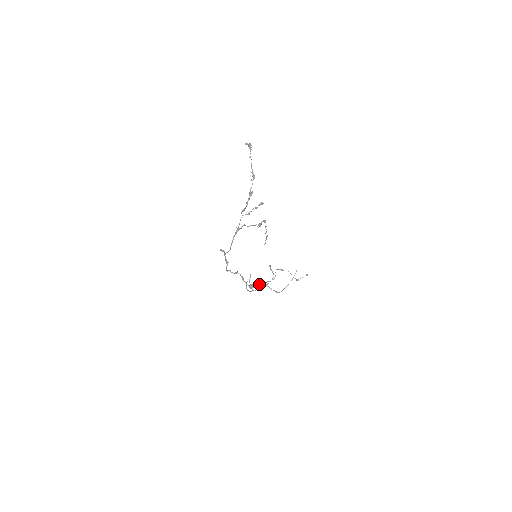
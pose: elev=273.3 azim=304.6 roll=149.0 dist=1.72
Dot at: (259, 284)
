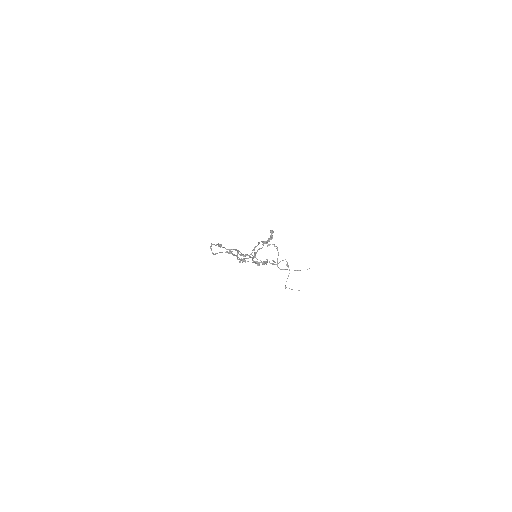
Dot at: (274, 245)
